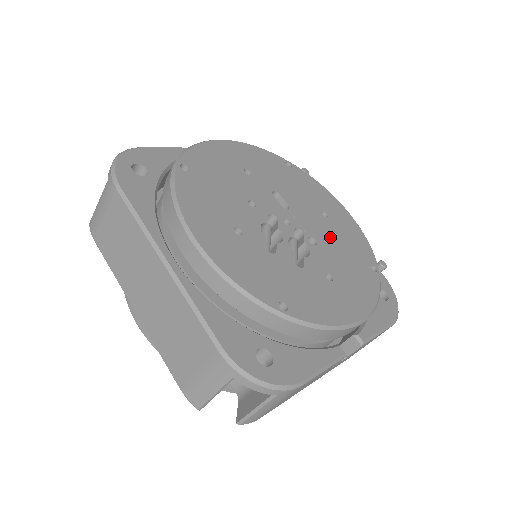
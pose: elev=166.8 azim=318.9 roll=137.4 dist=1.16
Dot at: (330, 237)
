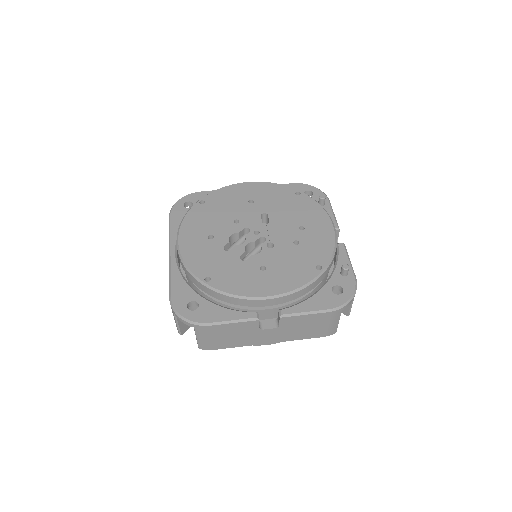
Dot at: (291, 244)
